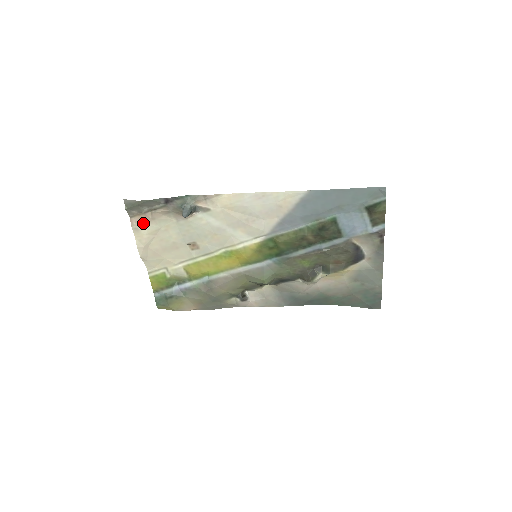
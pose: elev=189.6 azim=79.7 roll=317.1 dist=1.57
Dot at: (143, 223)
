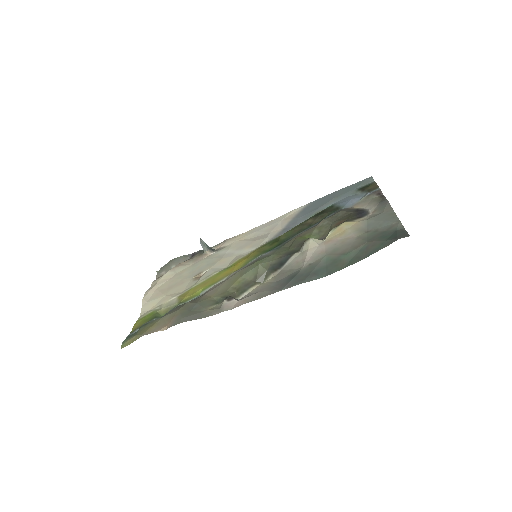
Dot at: occluded
